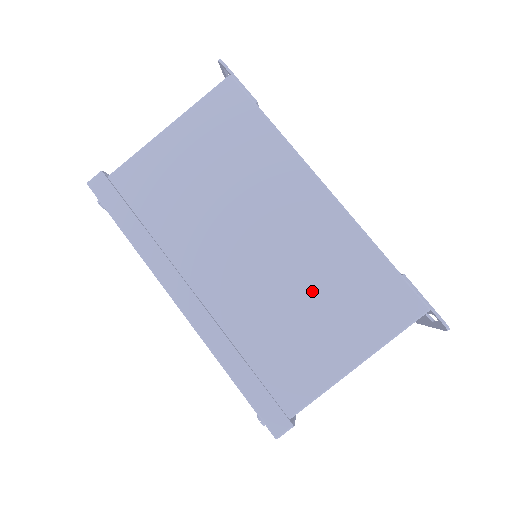
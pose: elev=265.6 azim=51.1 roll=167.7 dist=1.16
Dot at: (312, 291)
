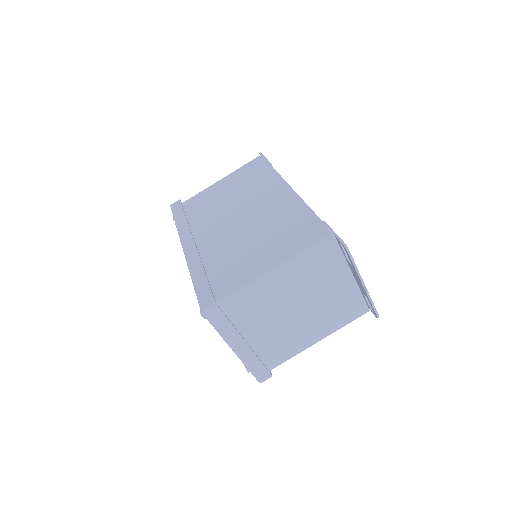
Dot at: (262, 234)
